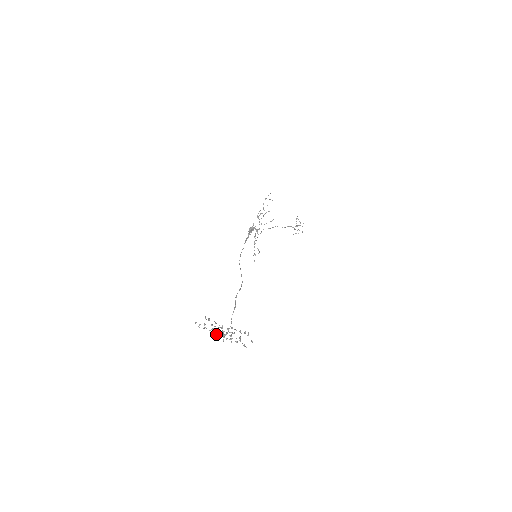
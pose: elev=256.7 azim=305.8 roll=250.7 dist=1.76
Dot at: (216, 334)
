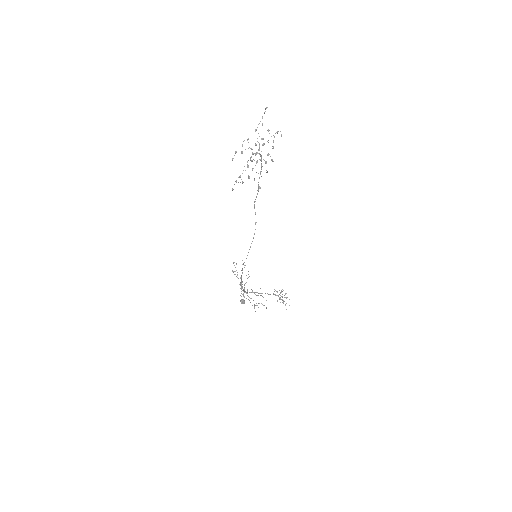
Dot at: (259, 187)
